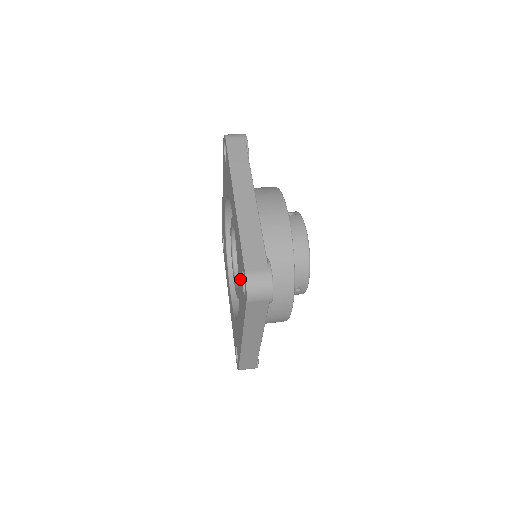
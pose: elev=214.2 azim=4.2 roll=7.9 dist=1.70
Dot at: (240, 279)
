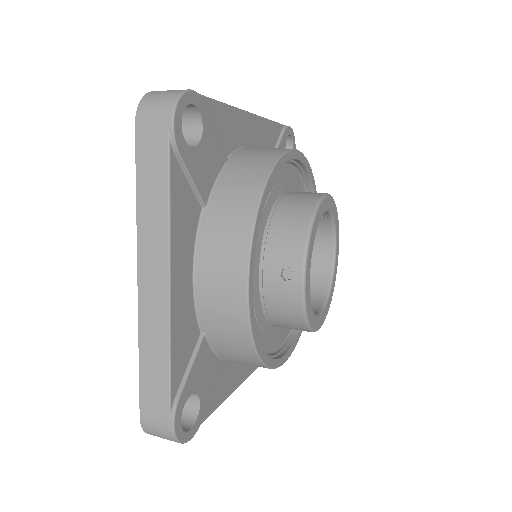
Dot at: occluded
